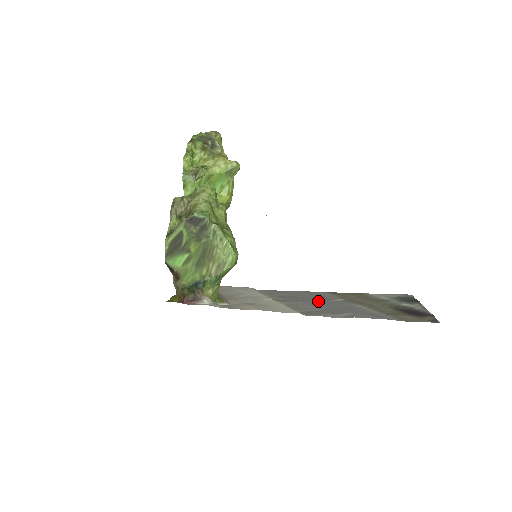
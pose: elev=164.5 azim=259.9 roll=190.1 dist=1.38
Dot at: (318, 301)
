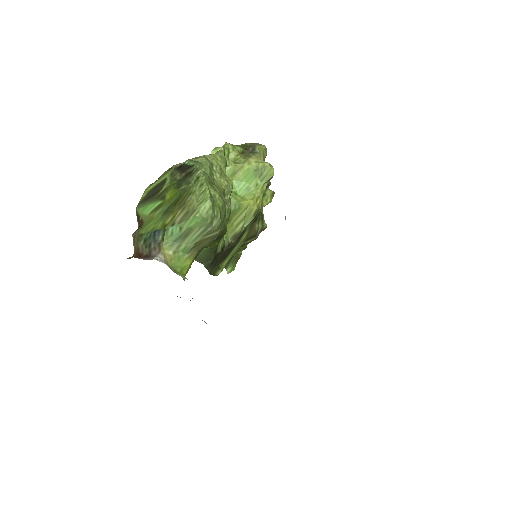
Dot at: occluded
